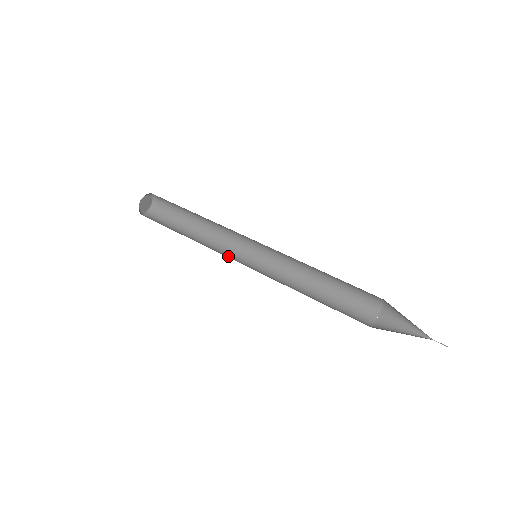
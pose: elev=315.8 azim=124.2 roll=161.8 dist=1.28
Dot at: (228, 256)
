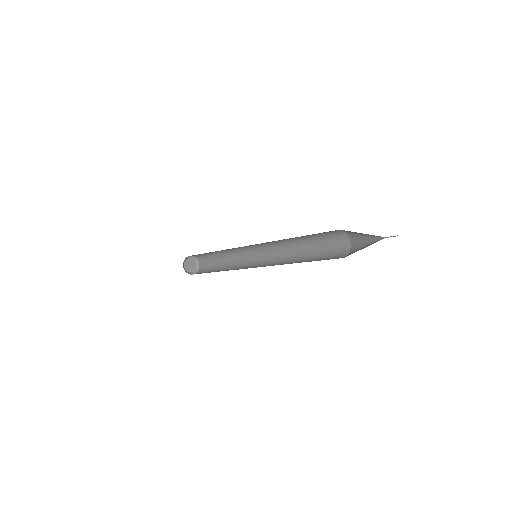
Dot at: occluded
